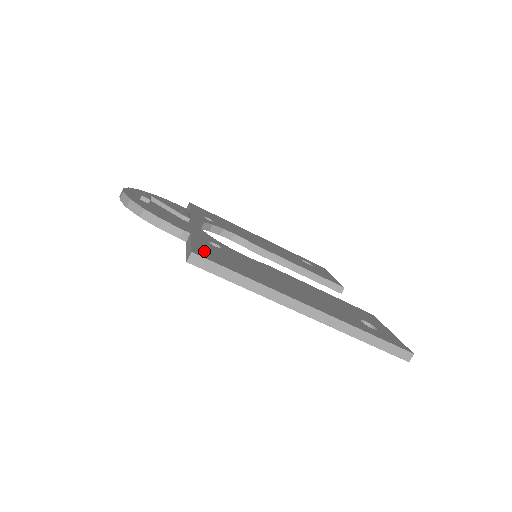
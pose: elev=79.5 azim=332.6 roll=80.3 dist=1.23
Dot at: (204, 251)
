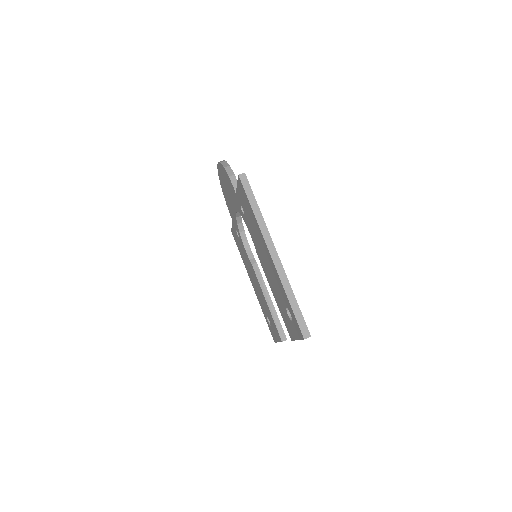
Dot at: occluded
